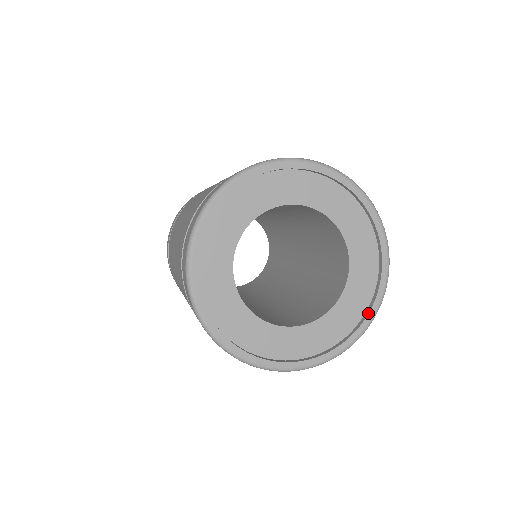
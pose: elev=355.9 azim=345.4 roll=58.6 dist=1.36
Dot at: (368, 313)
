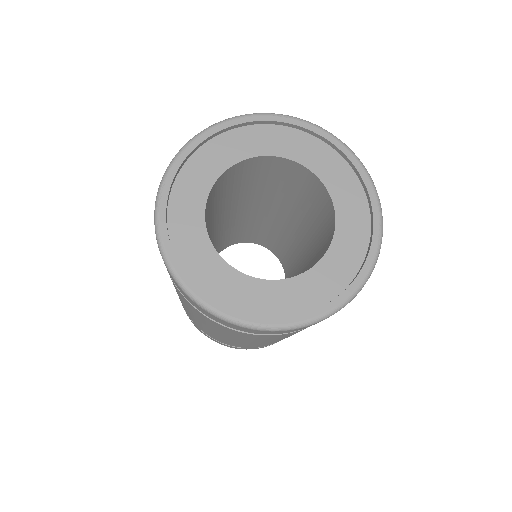
Dot at: (276, 317)
